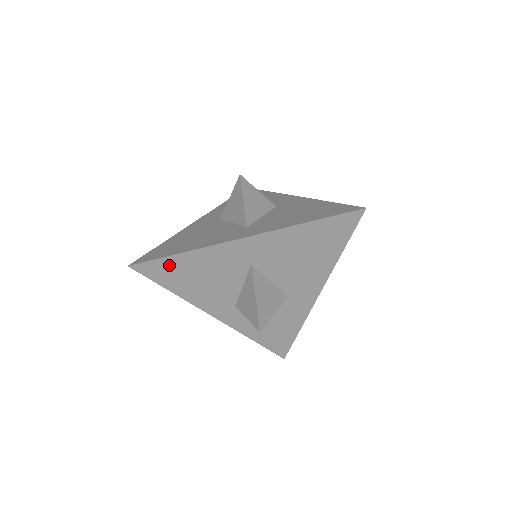
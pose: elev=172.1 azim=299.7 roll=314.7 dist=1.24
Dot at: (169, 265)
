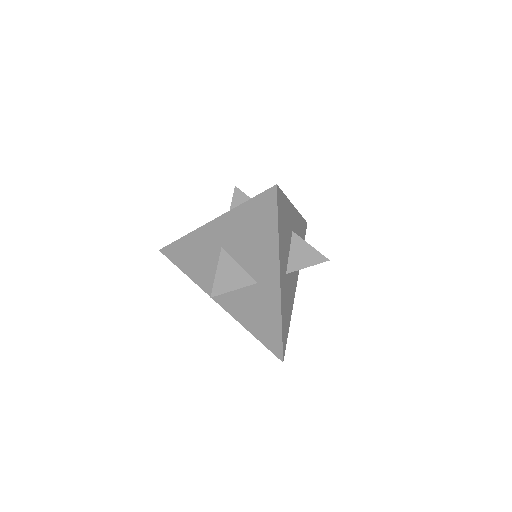
Dot at: (178, 249)
